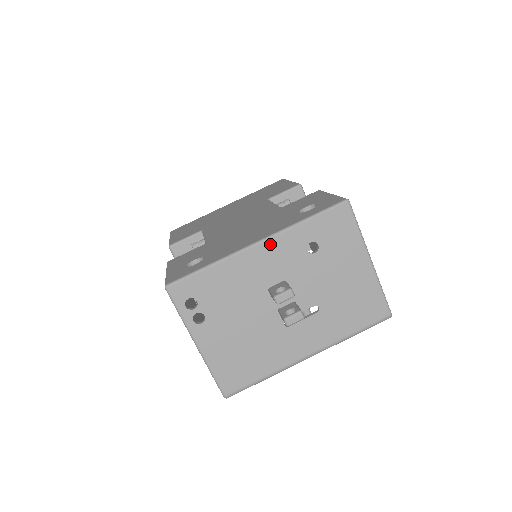
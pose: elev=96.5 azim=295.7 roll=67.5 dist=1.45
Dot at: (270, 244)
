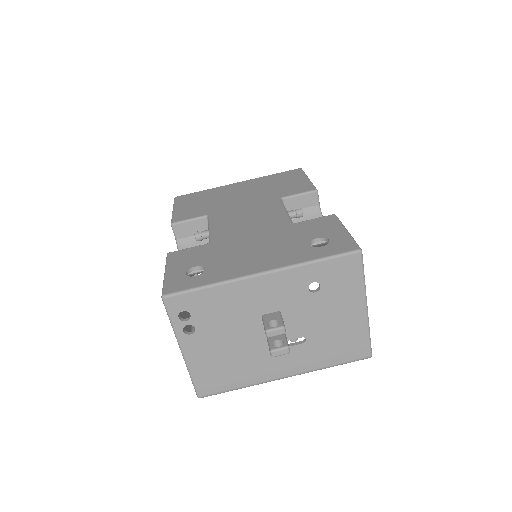
Dot at: (274, 277)
